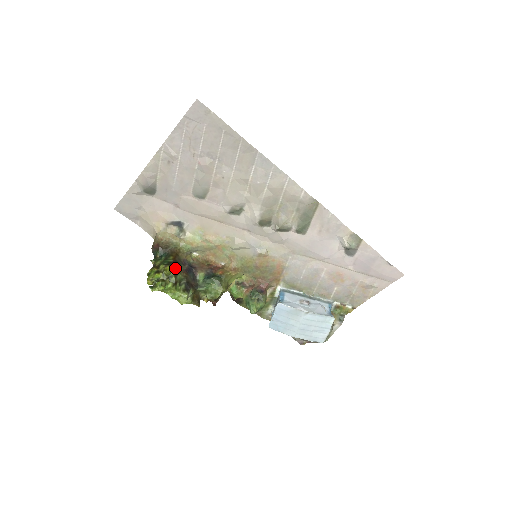
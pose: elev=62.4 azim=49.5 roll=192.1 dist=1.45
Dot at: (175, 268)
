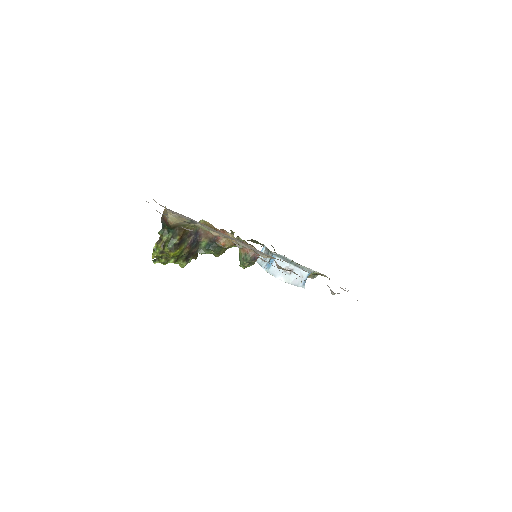
Dot at: (179, 252)
